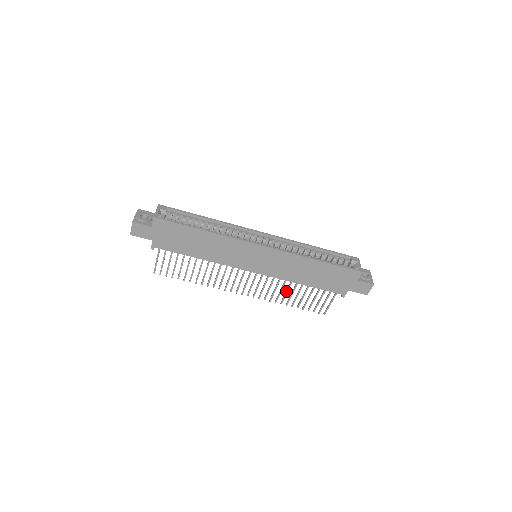
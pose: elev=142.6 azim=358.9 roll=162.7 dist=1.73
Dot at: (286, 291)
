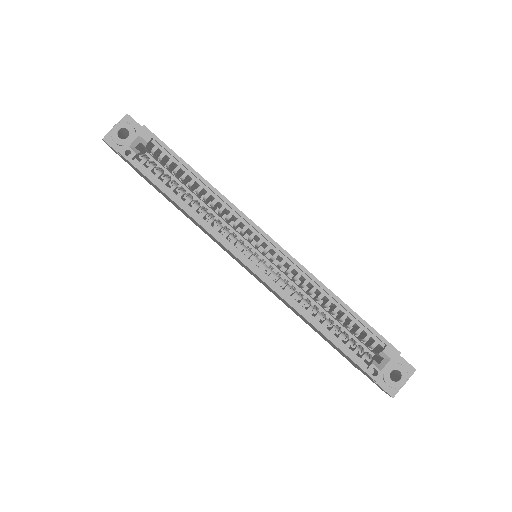
Dot at: occluded
